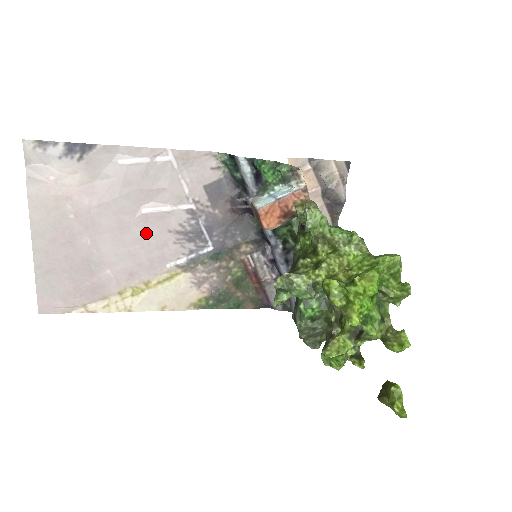
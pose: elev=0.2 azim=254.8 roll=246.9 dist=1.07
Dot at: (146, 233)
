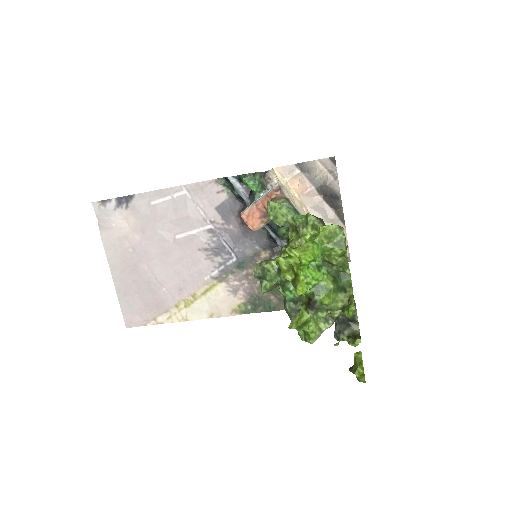
Dot at: (183, 254)
